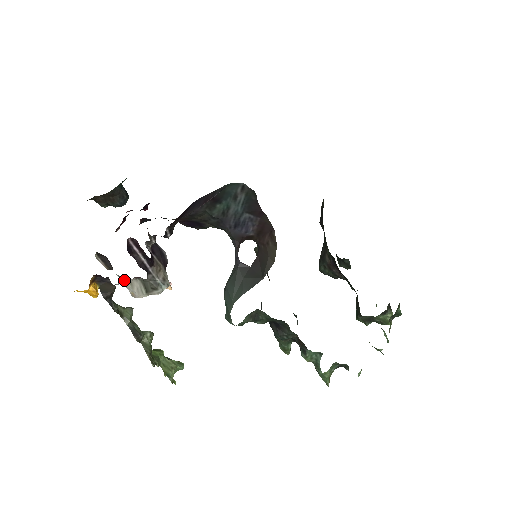
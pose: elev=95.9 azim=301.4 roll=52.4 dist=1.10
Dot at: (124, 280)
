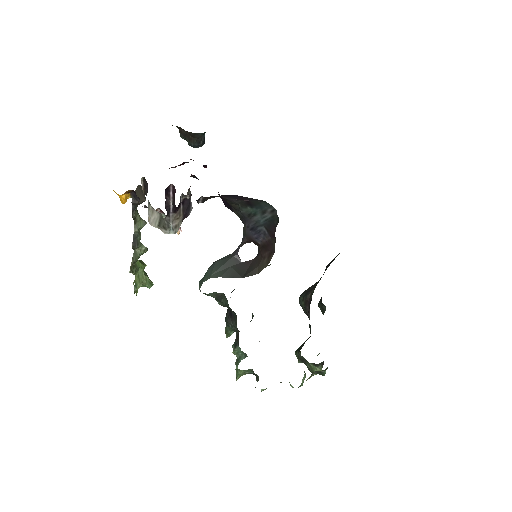
Dot at: (150, 206)
